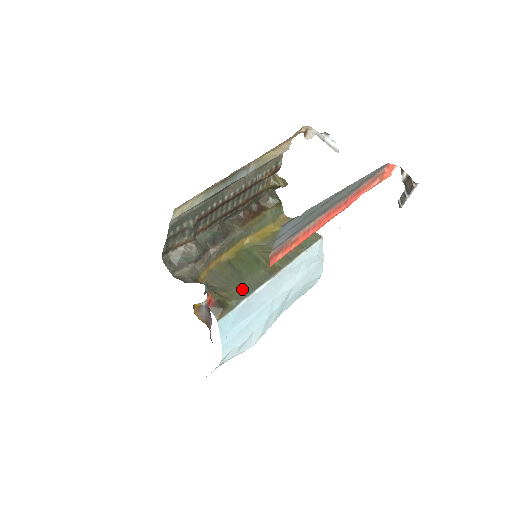
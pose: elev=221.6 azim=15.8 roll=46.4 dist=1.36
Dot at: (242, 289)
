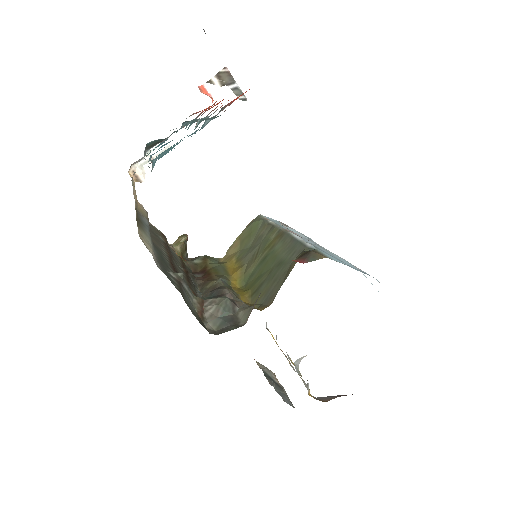
Dot at: (292, 254)
